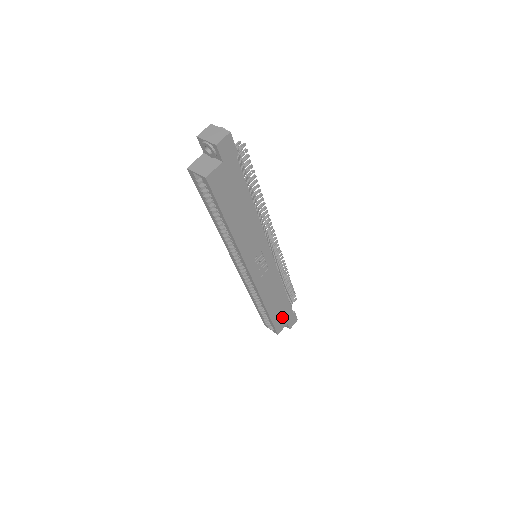
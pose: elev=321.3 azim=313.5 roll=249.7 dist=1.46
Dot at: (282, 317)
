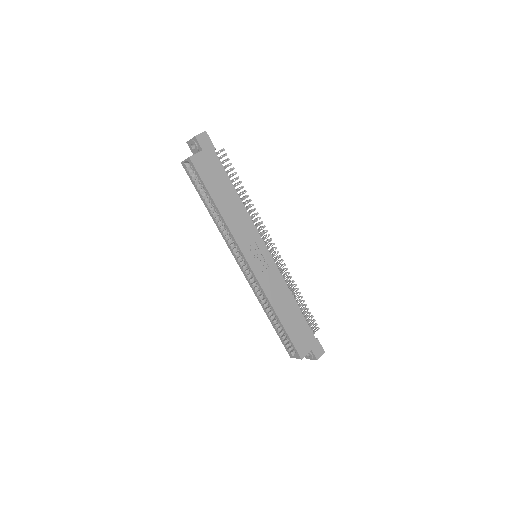
Dot at: (301, 337)
